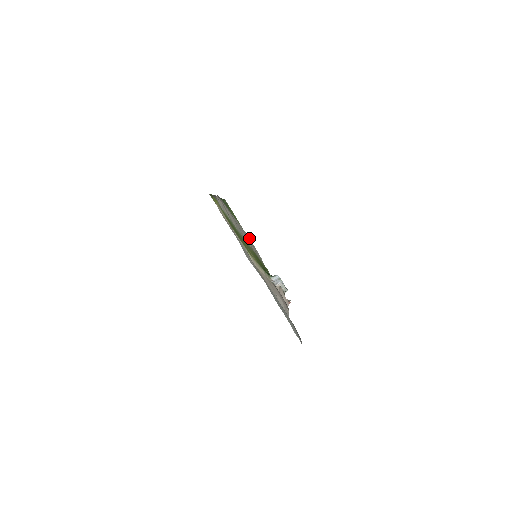
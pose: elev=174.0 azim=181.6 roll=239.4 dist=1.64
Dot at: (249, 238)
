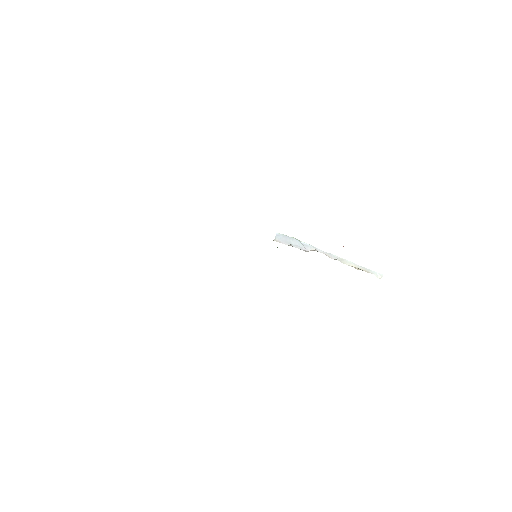
Dot at: occluded
